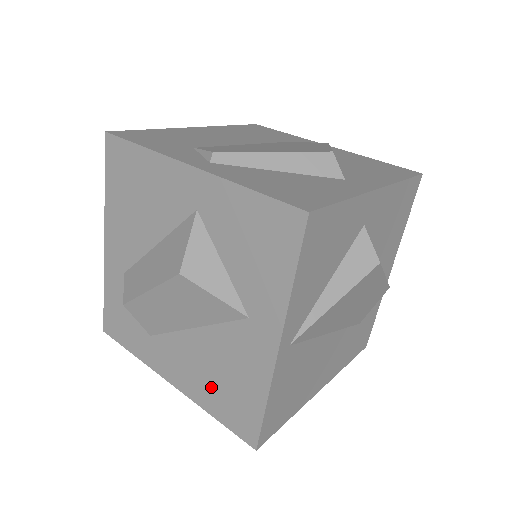
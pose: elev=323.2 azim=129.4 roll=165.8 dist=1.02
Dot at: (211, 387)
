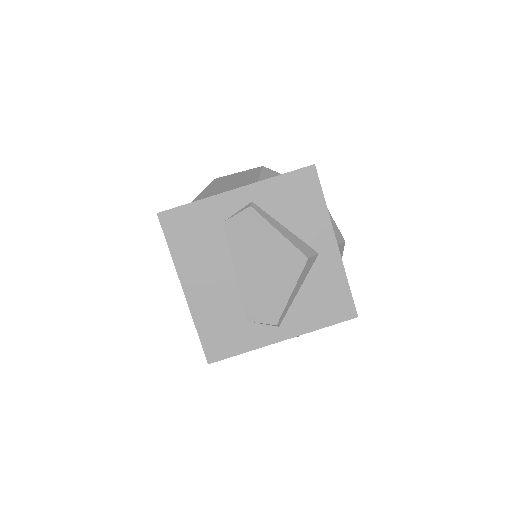
Dot at: occluded
